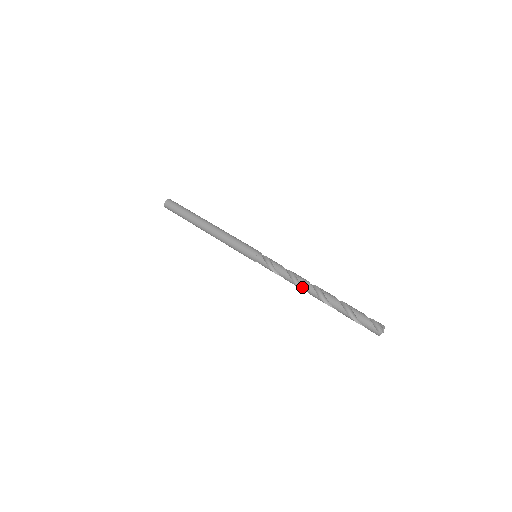
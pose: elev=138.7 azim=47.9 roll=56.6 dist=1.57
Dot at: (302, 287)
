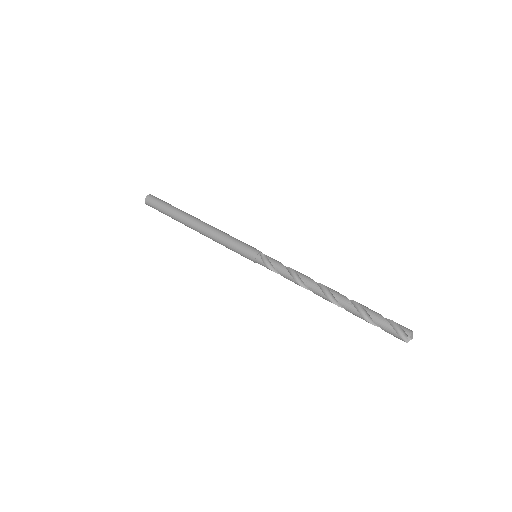
Dot at: (313, 290)
